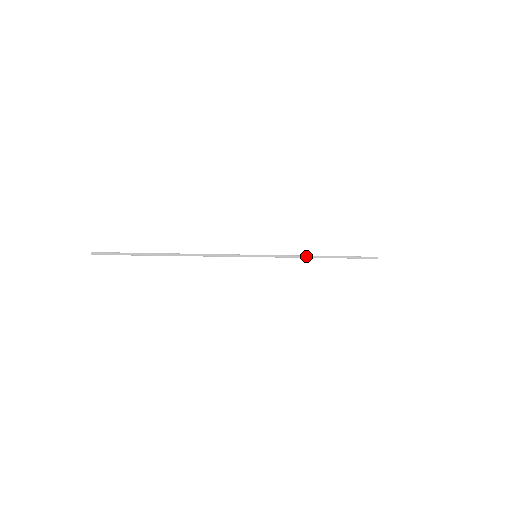
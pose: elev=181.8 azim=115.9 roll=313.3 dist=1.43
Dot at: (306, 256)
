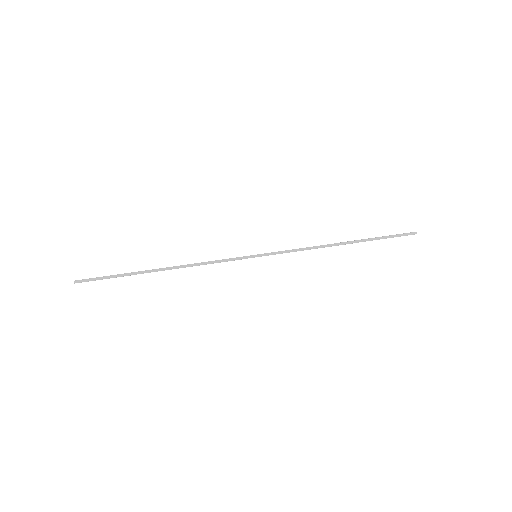
Dot at: (319, 246)
